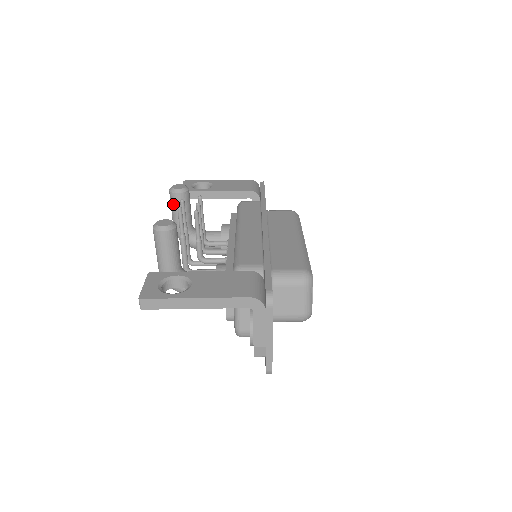
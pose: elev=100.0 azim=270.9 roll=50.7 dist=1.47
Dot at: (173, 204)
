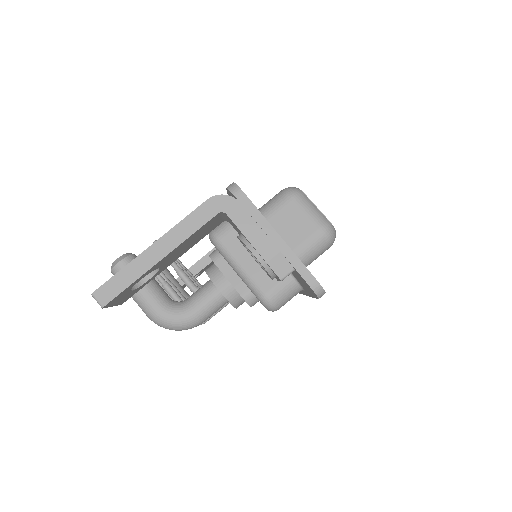
Dot at: occluded
